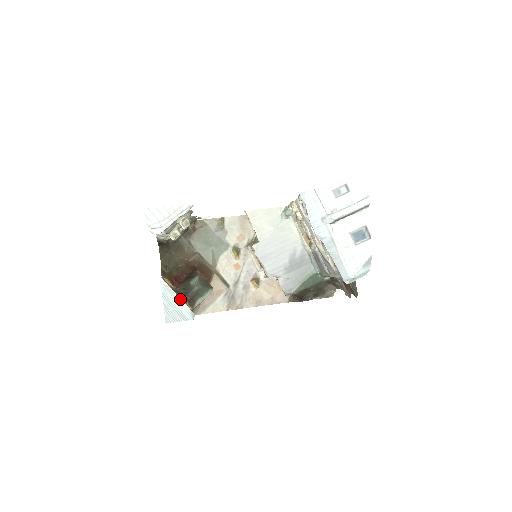
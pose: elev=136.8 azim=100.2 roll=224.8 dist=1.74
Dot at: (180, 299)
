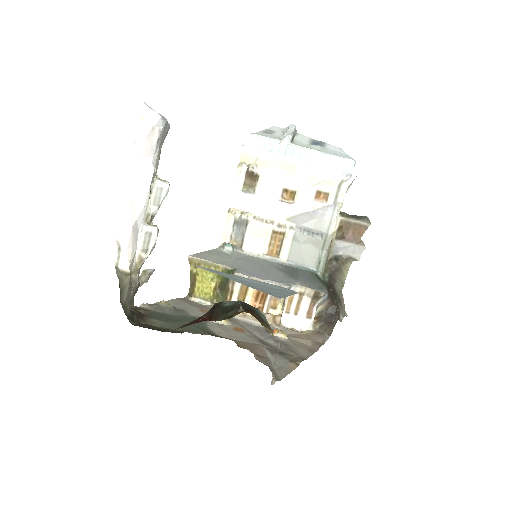
Dot at: (250, 279)
